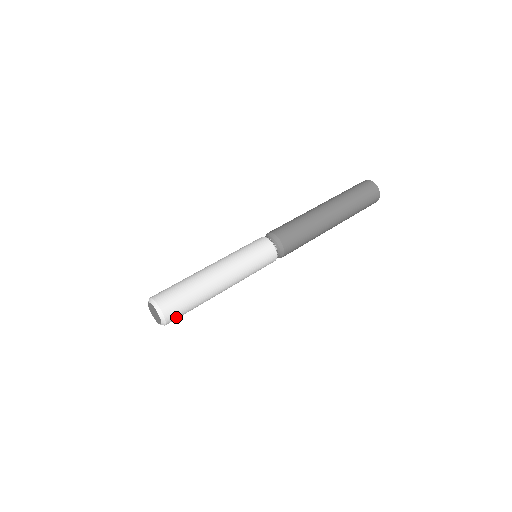
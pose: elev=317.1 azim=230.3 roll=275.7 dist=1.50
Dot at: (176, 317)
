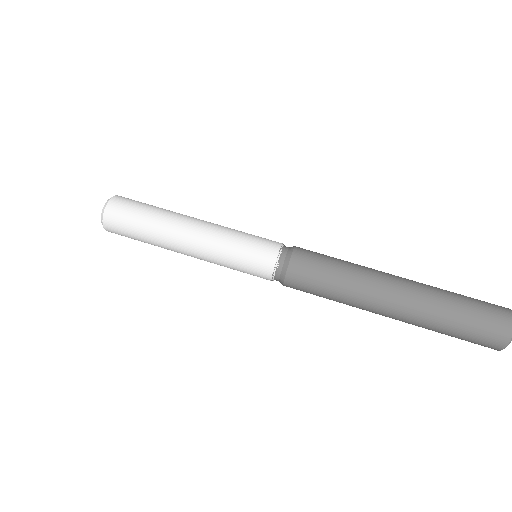
Dot at: (120, 234)
